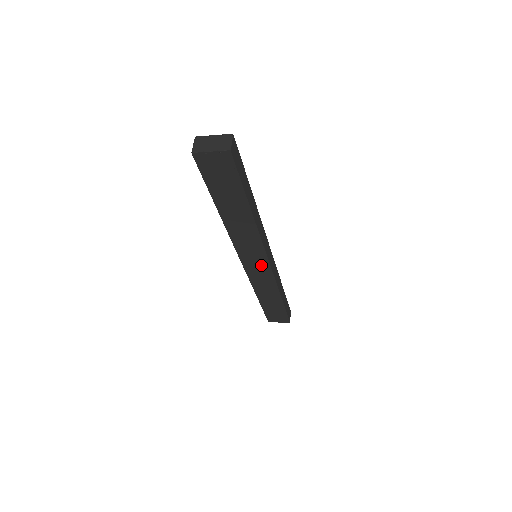
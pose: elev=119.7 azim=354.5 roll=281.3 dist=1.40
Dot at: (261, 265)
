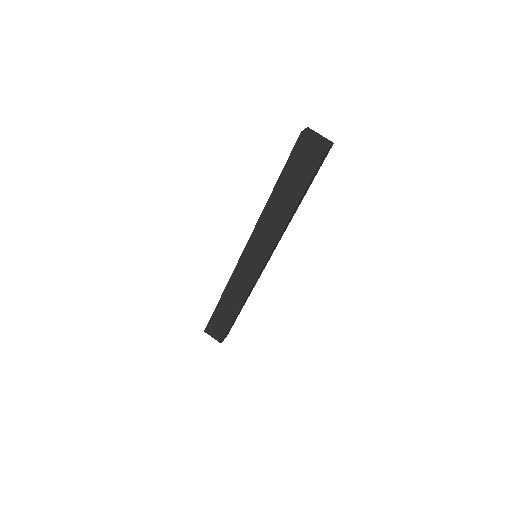
Dot at: (255, 265)
